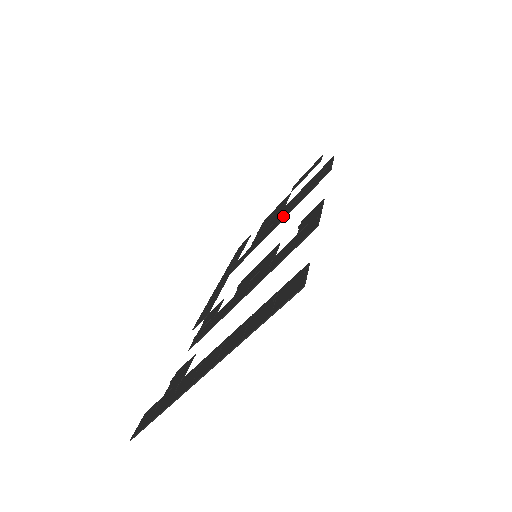
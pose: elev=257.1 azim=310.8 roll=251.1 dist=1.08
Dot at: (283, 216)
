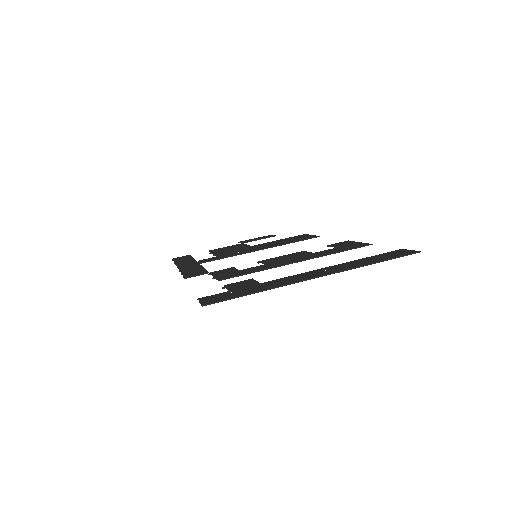
Dot at: (267, 247)
